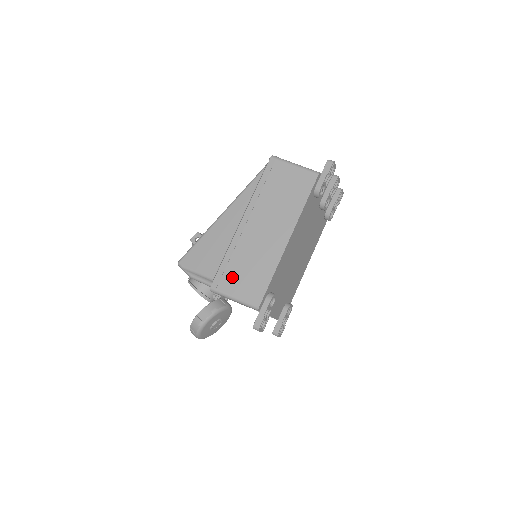
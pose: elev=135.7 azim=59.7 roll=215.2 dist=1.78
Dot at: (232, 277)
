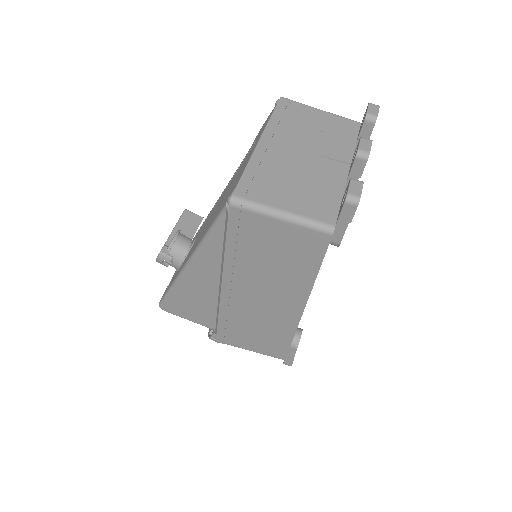
Dot at: (238, 336)
